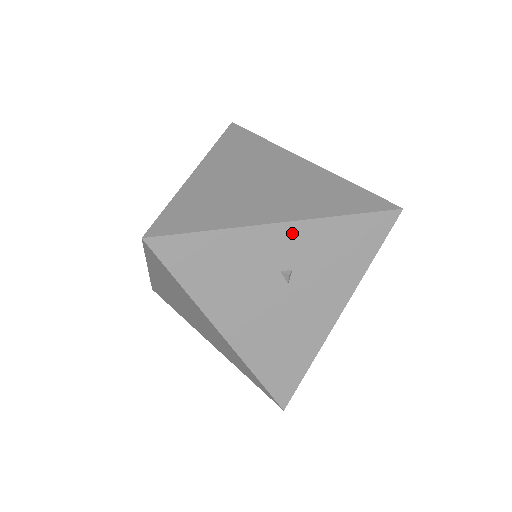
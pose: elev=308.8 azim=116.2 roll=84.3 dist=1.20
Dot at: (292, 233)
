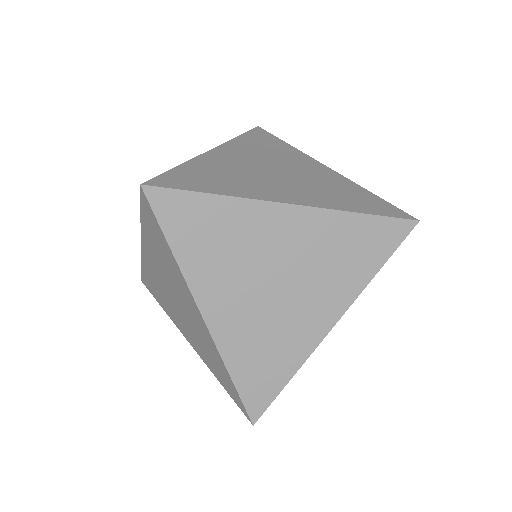
Dot at: occluded
